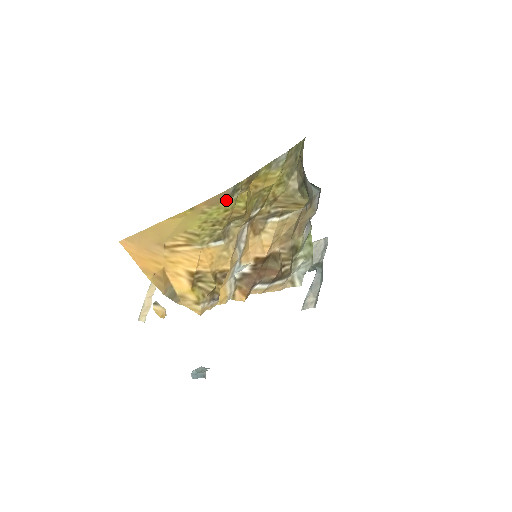
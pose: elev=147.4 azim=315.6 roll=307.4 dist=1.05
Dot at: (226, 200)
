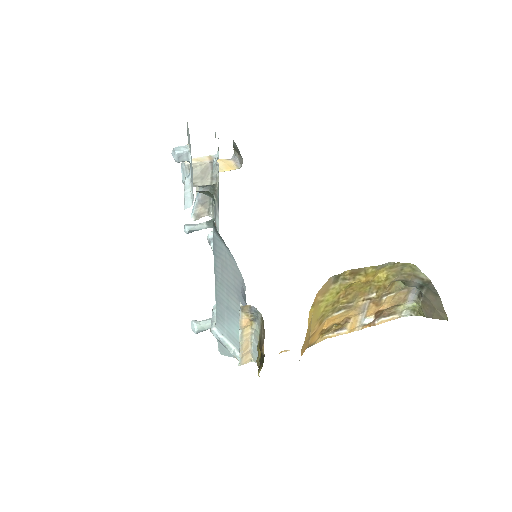
Dot at: (334, 287)
